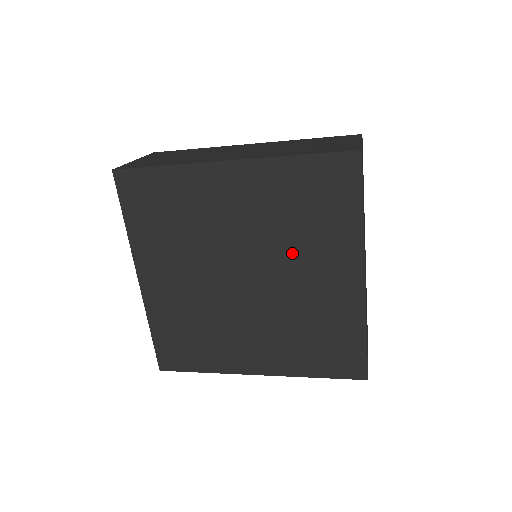
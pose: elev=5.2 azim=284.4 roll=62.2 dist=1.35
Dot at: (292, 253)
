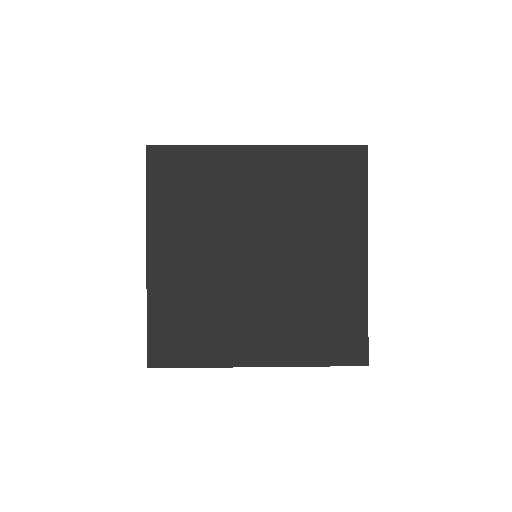
Dot at: (305, 232)
